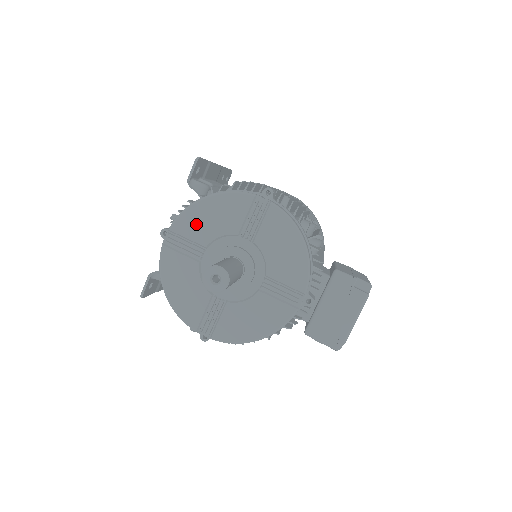
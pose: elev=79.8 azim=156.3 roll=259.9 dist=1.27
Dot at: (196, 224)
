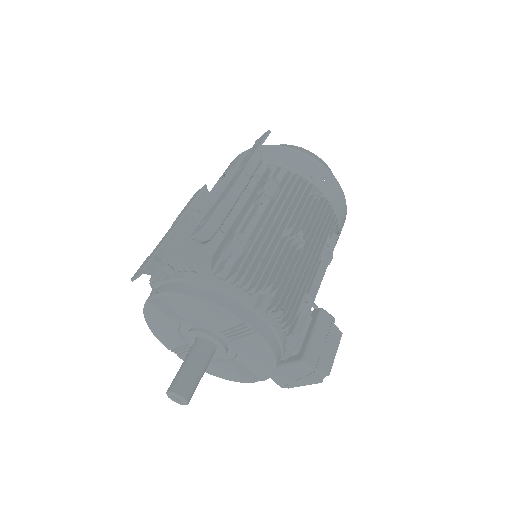
Dot at: (181, 307)
